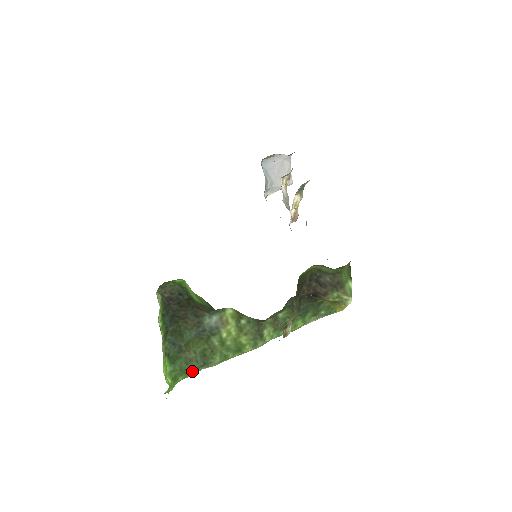
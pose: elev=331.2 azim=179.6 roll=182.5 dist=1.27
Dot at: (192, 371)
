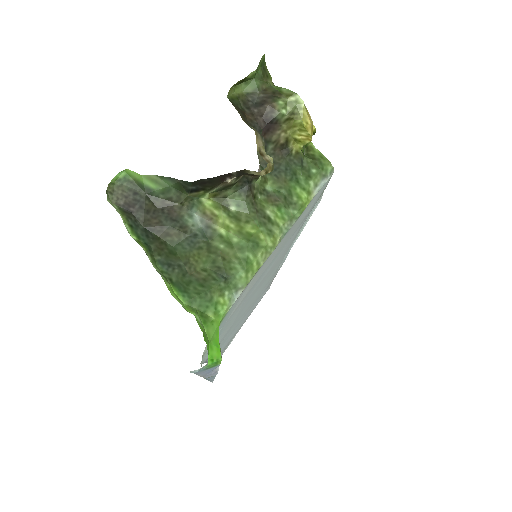
Dot at: (218, 296)
